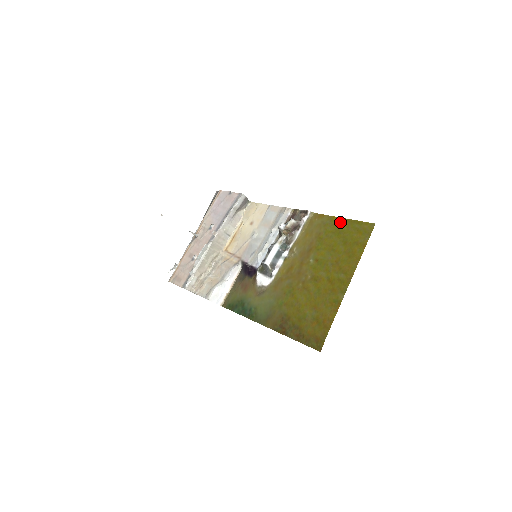
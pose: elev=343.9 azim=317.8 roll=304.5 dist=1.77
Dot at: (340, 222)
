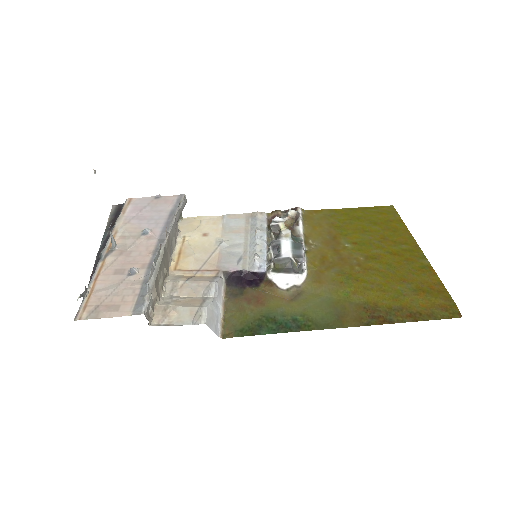
Dot at: (349, 211)
